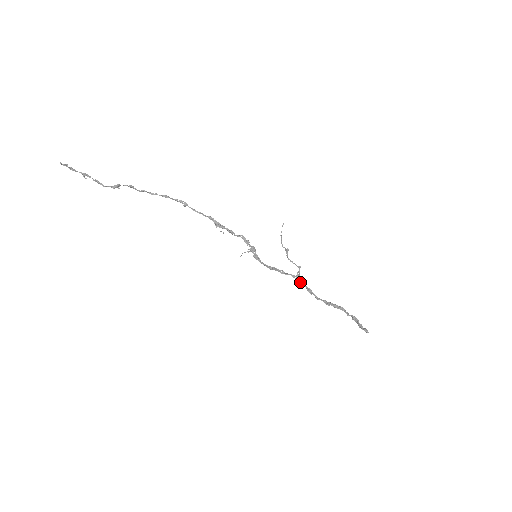
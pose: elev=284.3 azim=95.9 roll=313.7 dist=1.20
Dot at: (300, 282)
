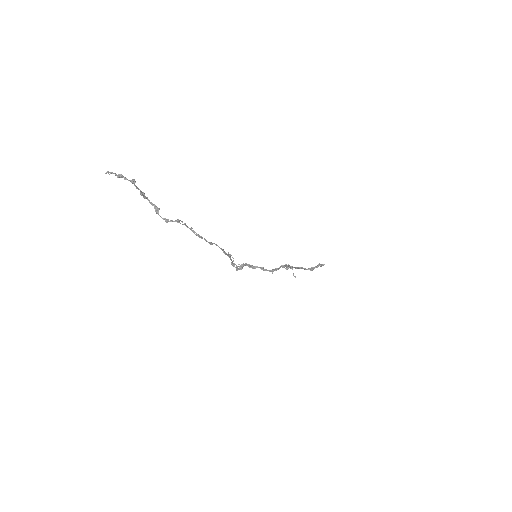
Dot at: (273, 269)
